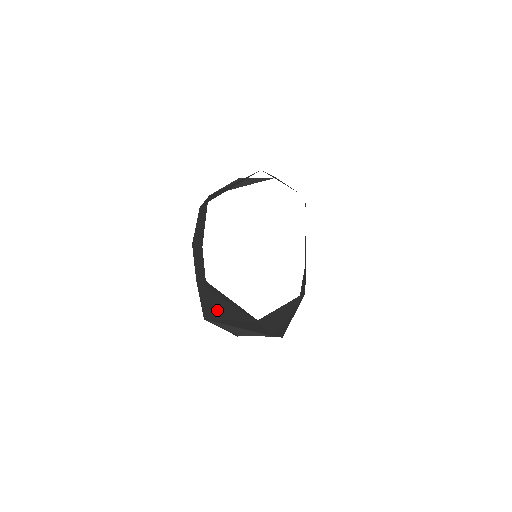
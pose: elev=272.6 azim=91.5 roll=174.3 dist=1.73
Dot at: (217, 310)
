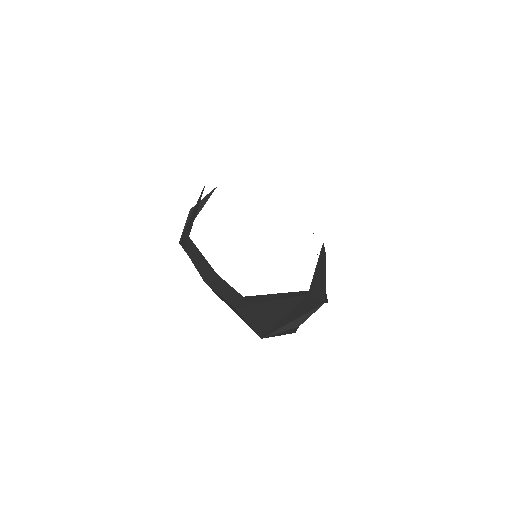
Dot at: (267, 318)
